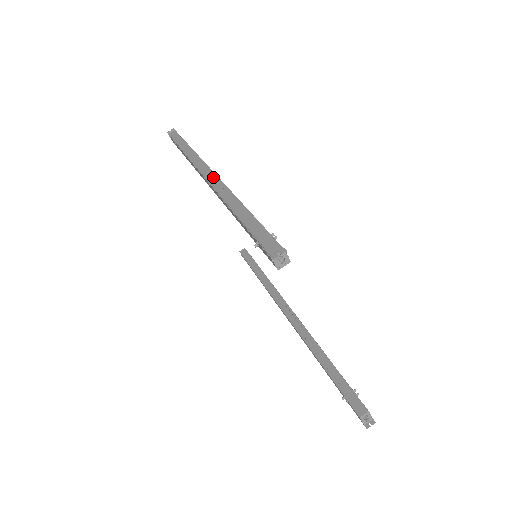
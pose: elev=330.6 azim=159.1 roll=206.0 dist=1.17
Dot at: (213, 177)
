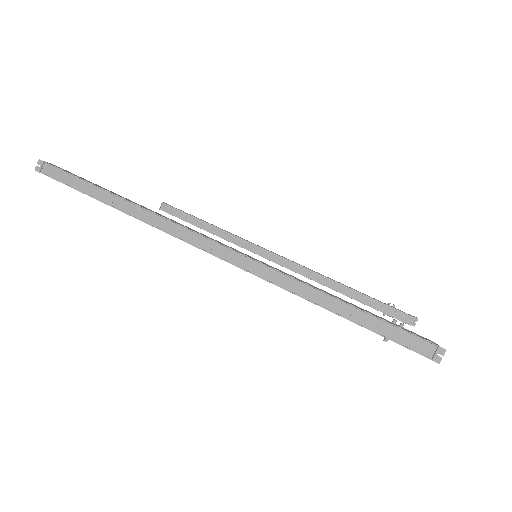
Dot at: (231, 254)
